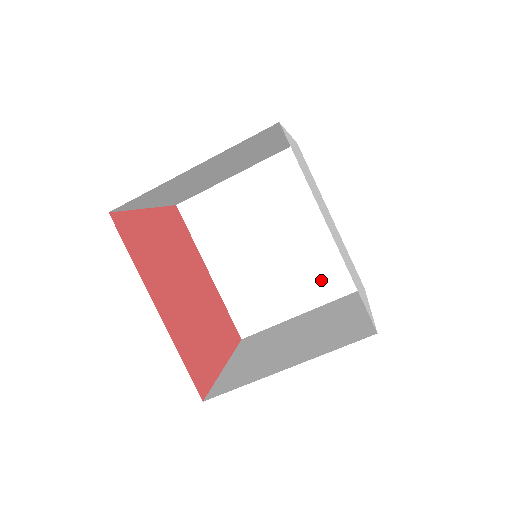
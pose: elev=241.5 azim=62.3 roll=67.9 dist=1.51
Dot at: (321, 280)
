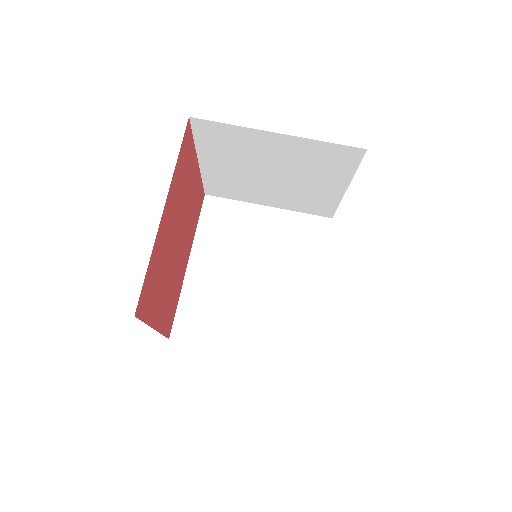
Dot at: (278, 335)
